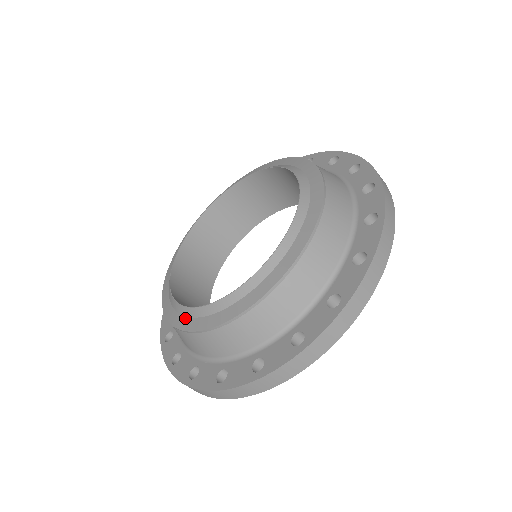
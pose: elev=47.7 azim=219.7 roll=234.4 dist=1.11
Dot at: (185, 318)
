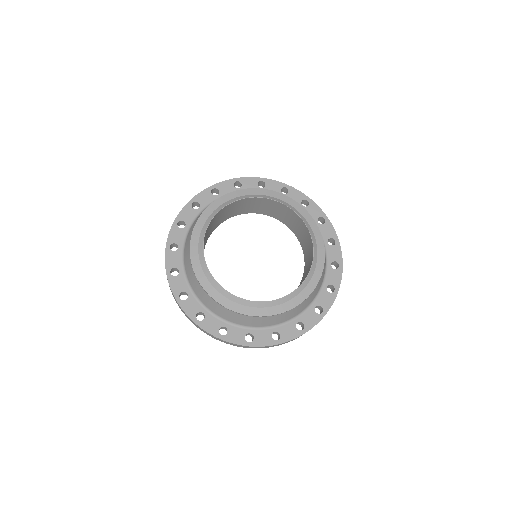
Dot at: (198, 259)
